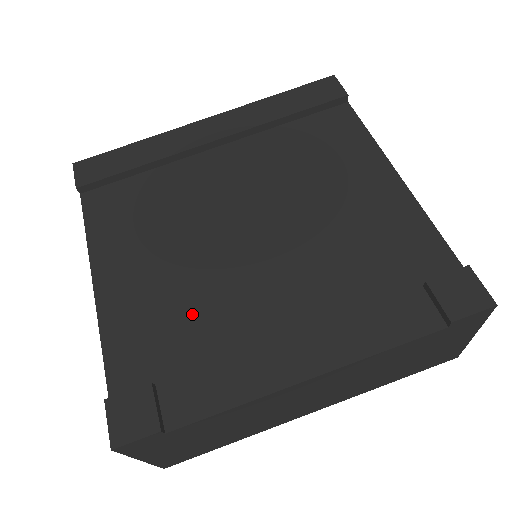
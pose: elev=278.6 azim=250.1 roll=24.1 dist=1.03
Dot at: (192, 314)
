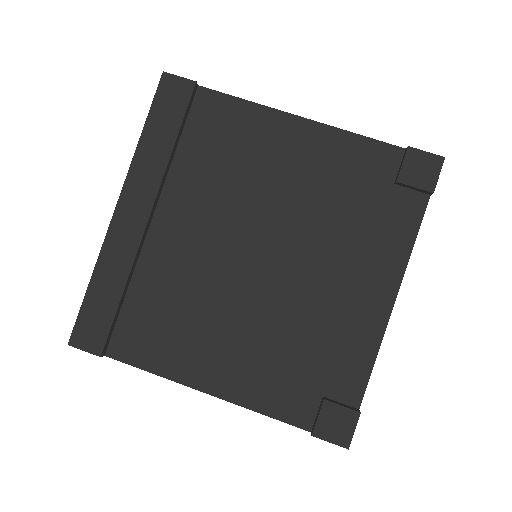
Dot at: (291, 341)
